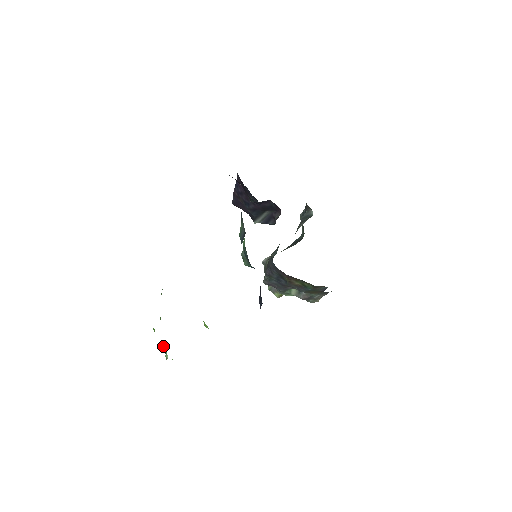
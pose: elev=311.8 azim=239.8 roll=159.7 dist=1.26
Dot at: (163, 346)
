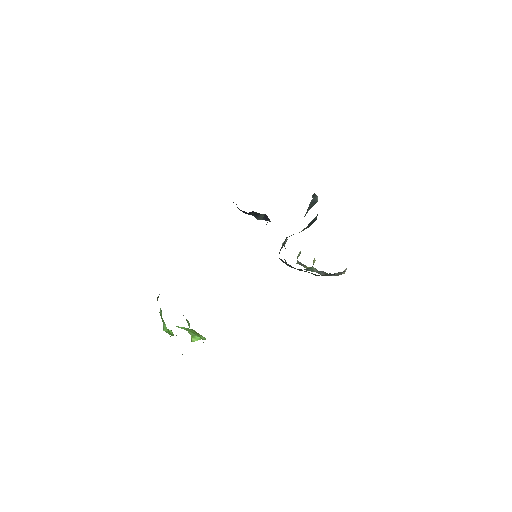
Dot at: occluded
